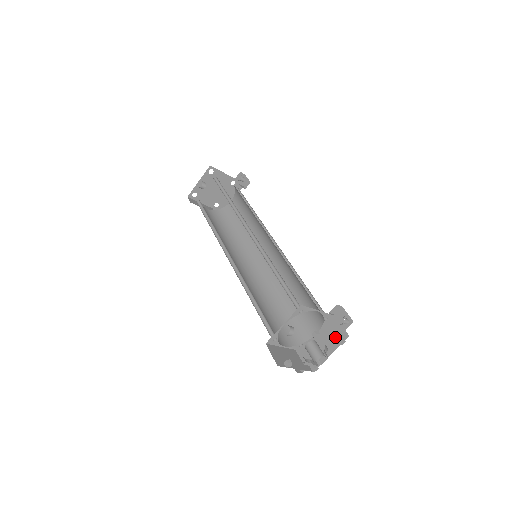
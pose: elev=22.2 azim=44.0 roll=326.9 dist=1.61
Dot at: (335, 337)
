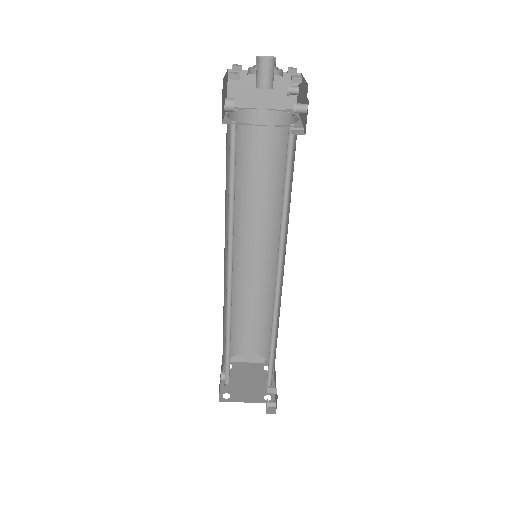
Dot at: (301, 90)
